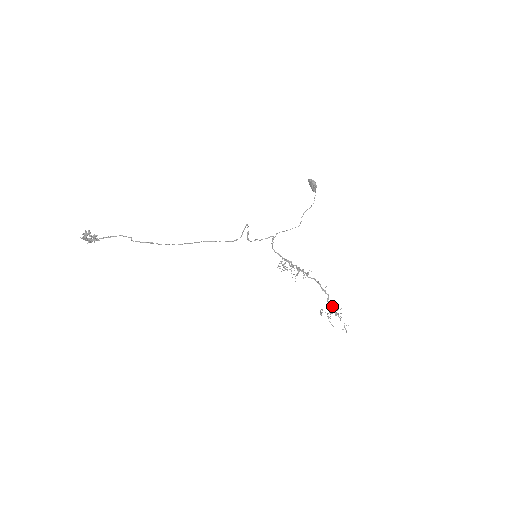
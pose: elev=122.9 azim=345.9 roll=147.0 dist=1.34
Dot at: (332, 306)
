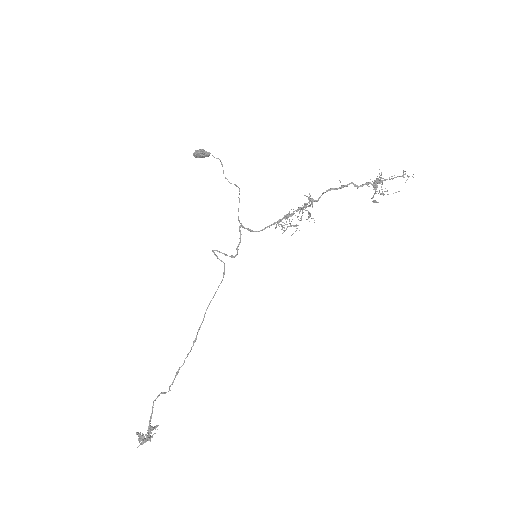
Dot at: (368, 184)
